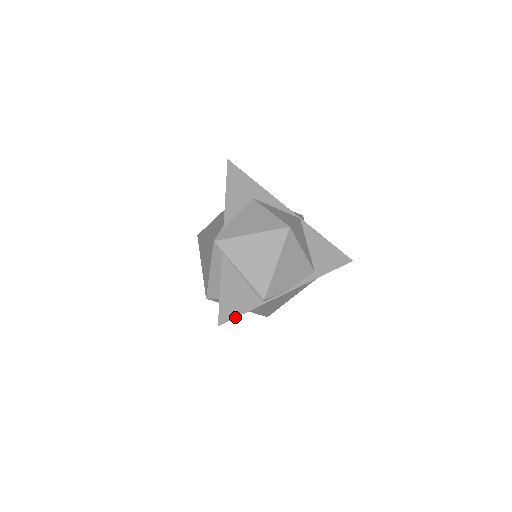
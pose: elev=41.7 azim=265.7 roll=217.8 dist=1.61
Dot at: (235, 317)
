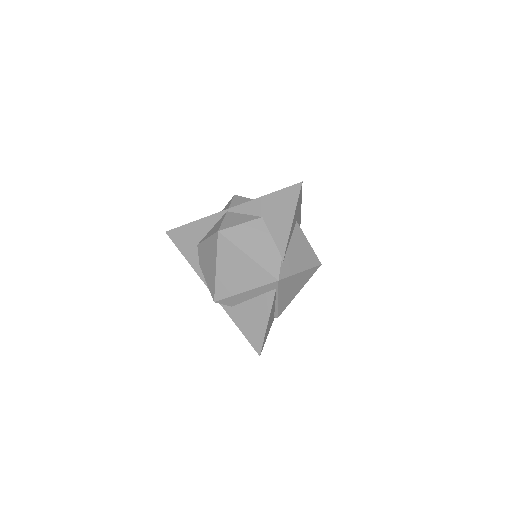
Dot at: occluded
